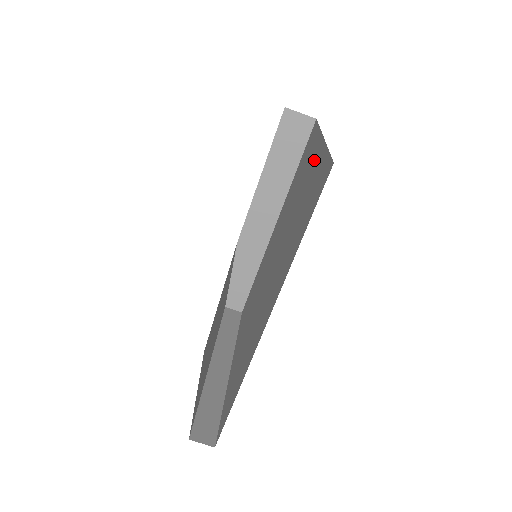
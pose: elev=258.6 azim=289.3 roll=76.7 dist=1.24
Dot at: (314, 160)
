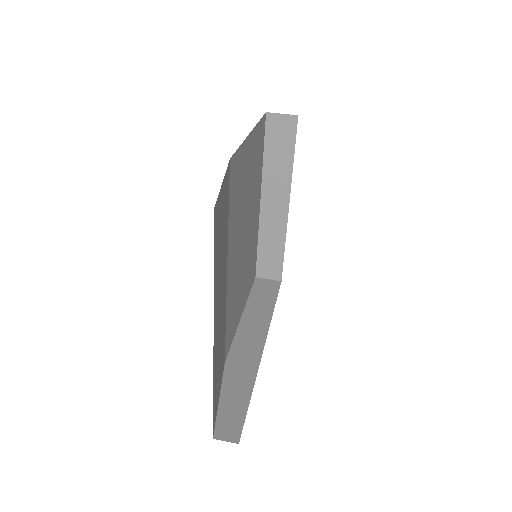
Dot at: occluded
